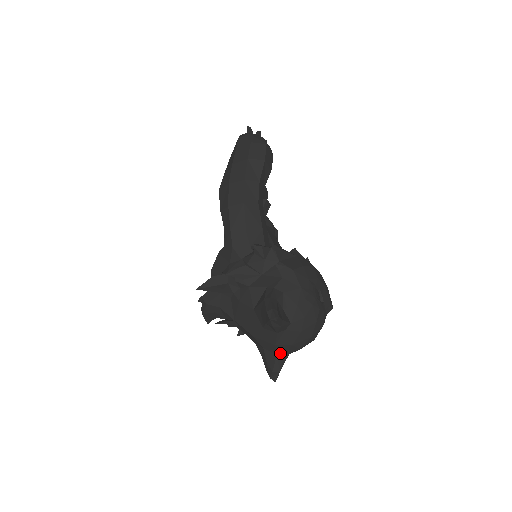
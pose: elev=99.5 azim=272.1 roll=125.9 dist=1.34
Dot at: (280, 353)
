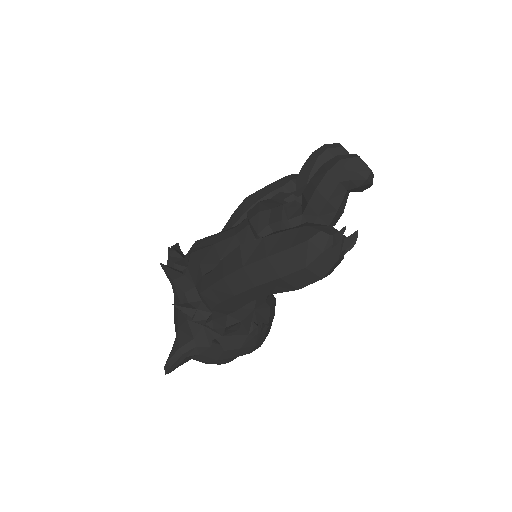
Dot at: occluded
